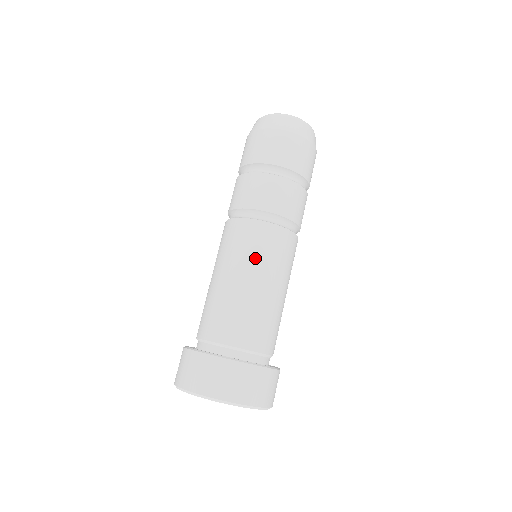
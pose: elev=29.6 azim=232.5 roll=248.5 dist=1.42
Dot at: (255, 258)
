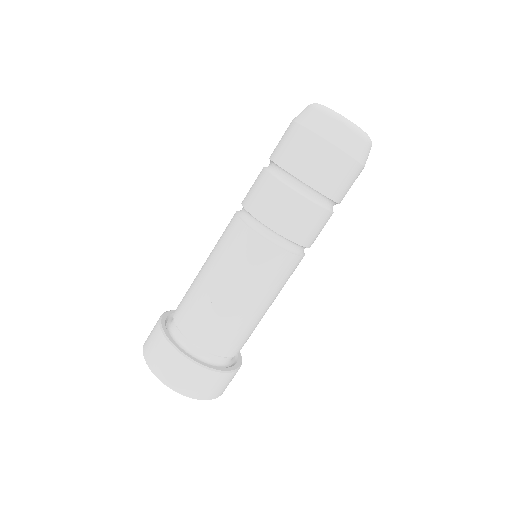
Dot at: (256, 281)
